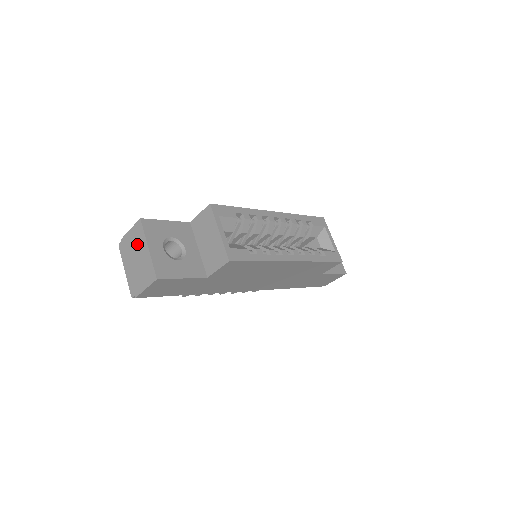
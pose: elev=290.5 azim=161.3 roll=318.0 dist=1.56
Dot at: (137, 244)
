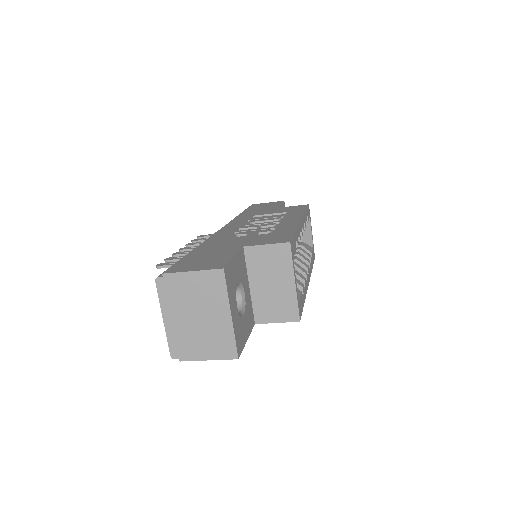
Dot at: (205, 299)
